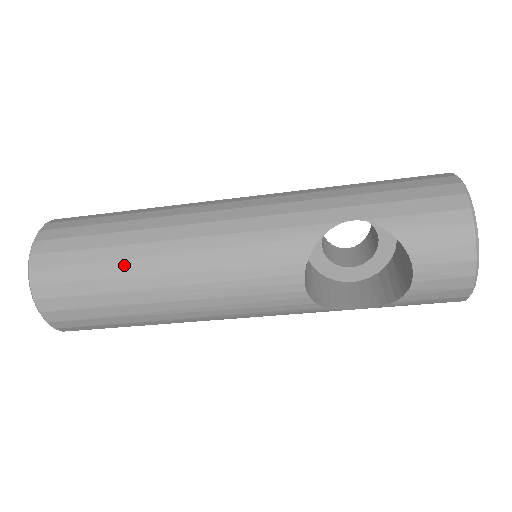
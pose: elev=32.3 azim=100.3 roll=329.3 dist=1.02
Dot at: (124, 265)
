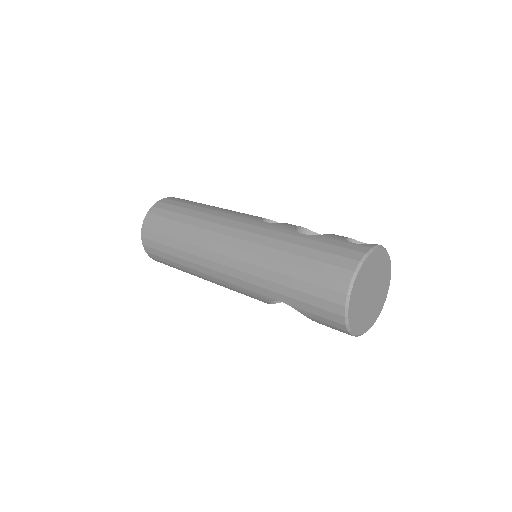
Dot at: (187, 272)
